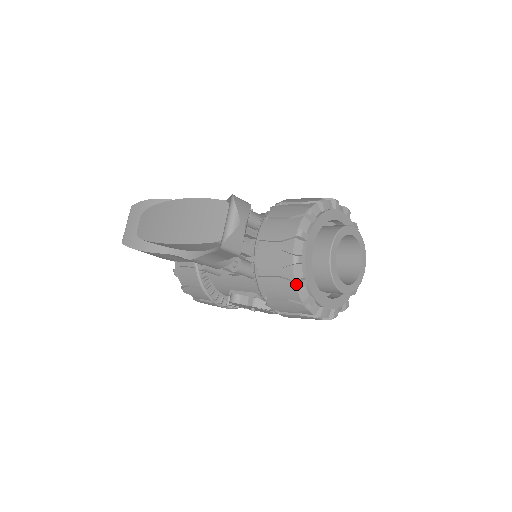
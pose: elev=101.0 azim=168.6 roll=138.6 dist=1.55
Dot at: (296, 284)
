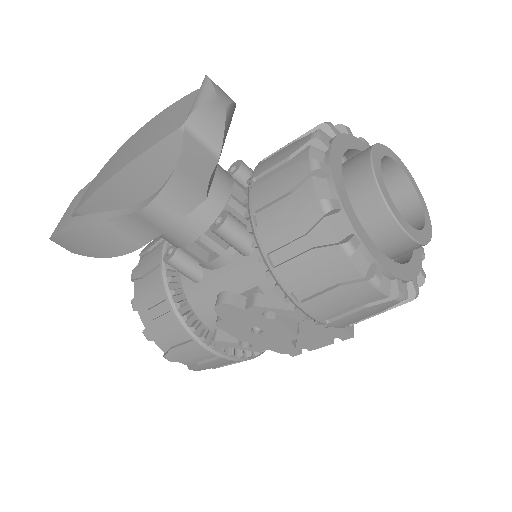
Dot at: (322, 202)
